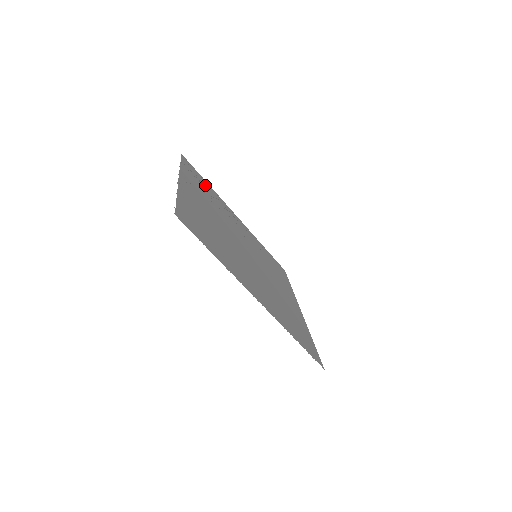
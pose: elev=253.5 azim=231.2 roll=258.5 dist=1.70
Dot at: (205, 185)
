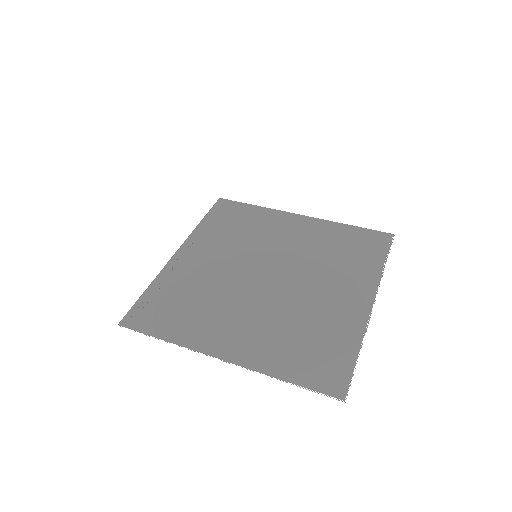
Dot at: (162, 299)
